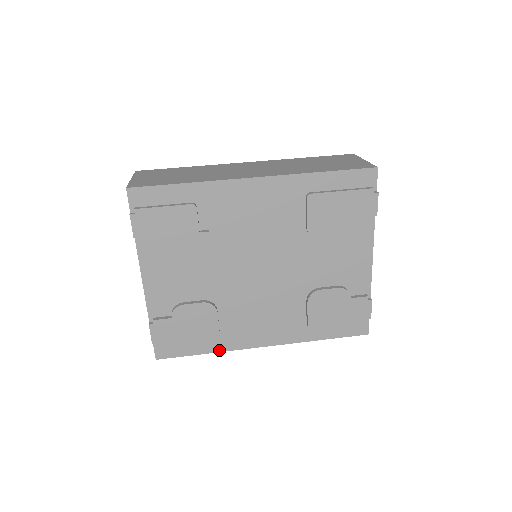
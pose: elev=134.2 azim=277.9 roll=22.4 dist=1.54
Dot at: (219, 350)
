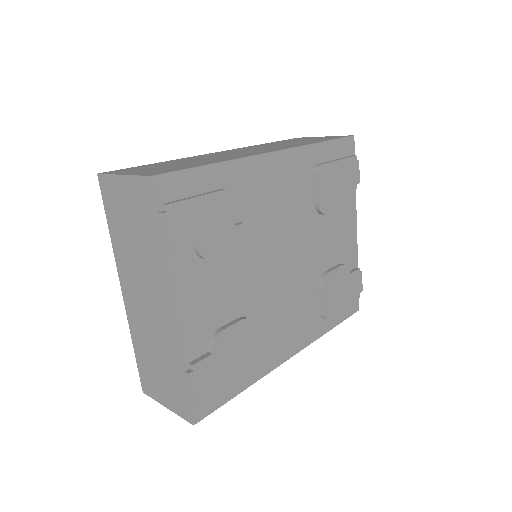
Dot at: (255, 380)
